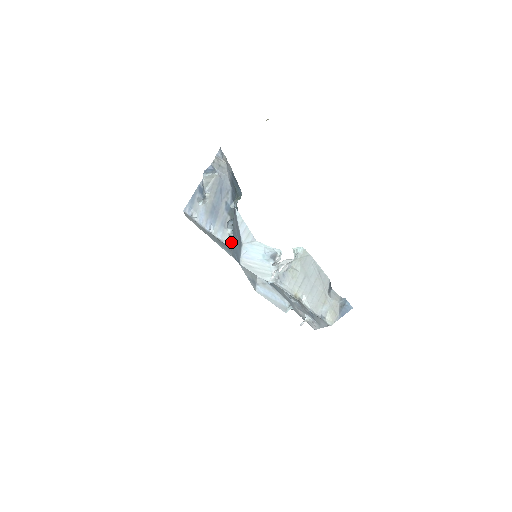
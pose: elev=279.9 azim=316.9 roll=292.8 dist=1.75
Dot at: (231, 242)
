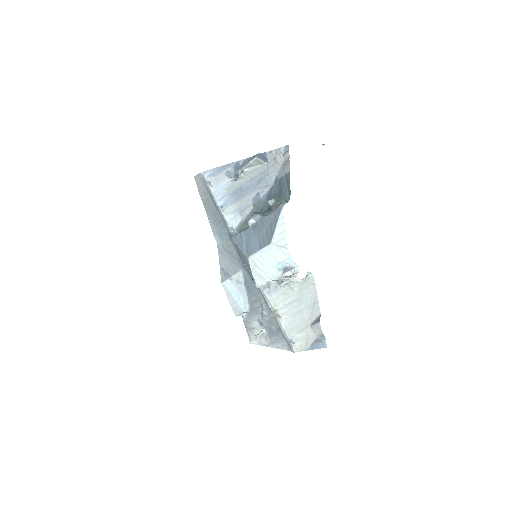
Dot at: (243, 231)
